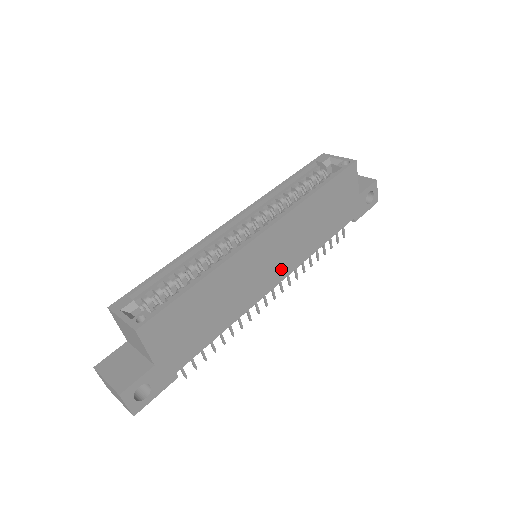
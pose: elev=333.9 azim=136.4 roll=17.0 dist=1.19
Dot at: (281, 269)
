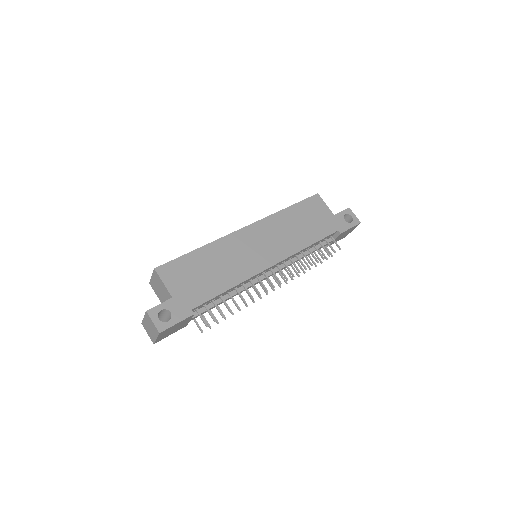
Dot at: (273, 255)
